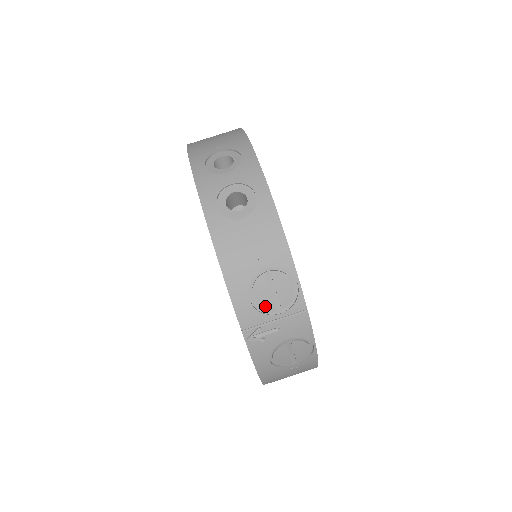
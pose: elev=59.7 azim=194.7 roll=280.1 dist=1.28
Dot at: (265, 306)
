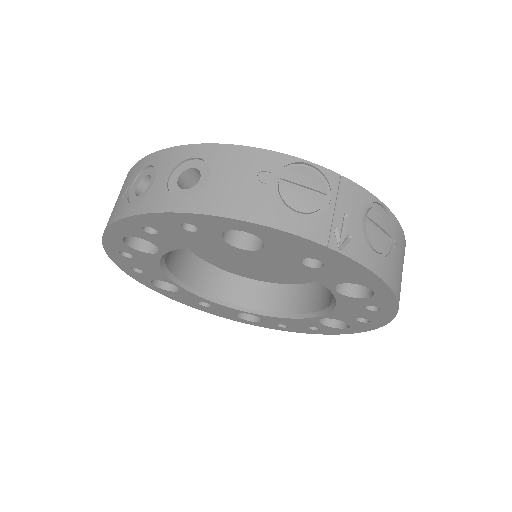
Dot at: (314, 206)
